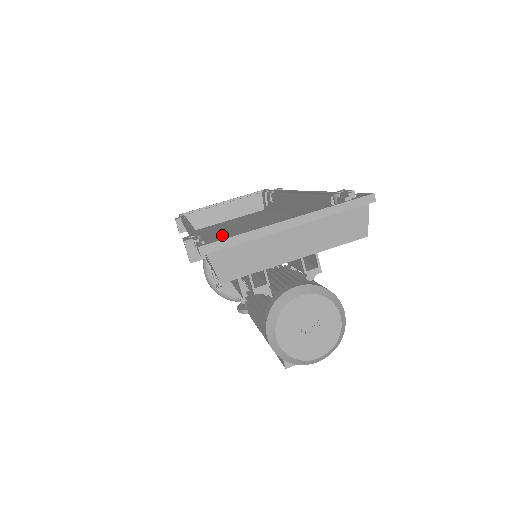
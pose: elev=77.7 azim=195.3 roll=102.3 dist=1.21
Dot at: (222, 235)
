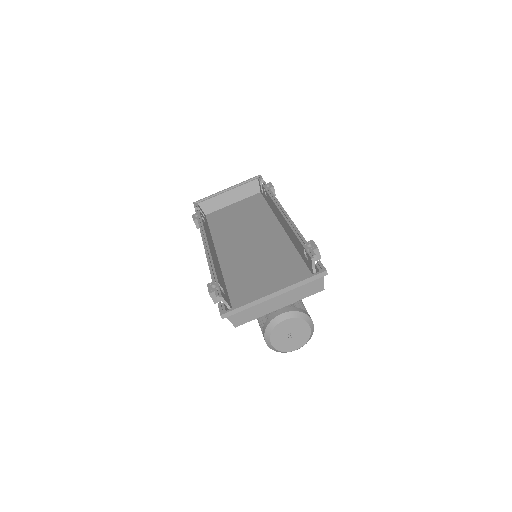
Dot at: (230, 240)
